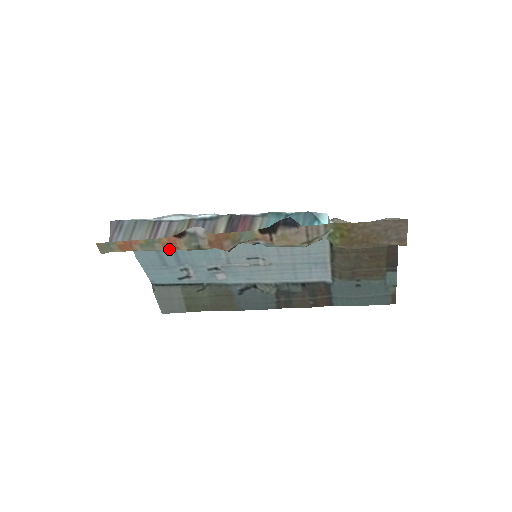
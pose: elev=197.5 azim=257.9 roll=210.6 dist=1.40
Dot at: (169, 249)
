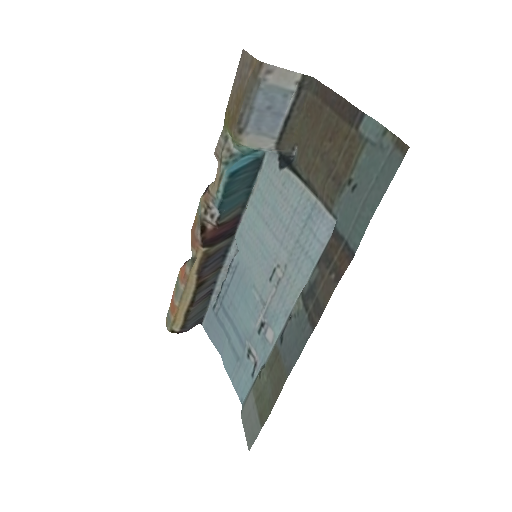
Dot at: (185, 283)
